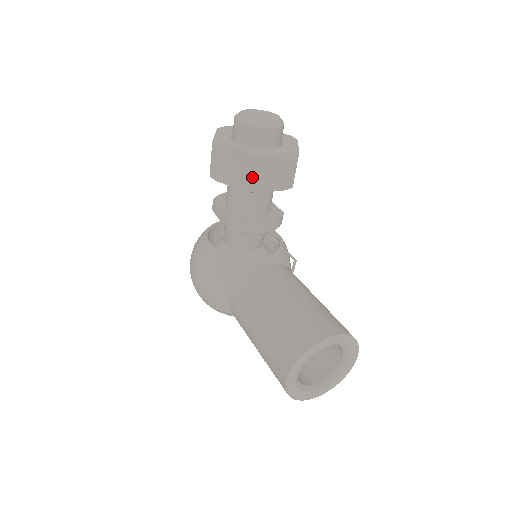
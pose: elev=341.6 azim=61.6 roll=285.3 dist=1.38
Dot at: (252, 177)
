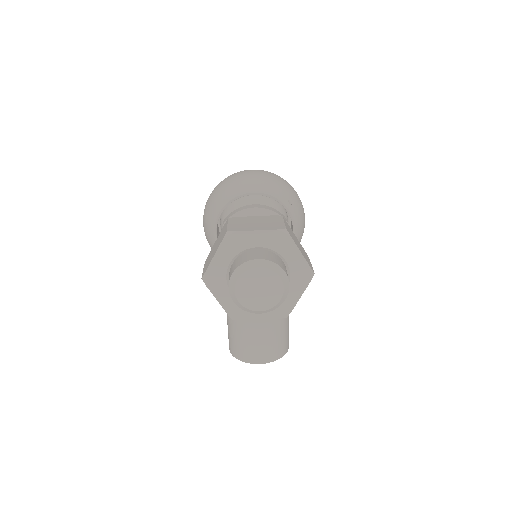
Dot at: occluded
